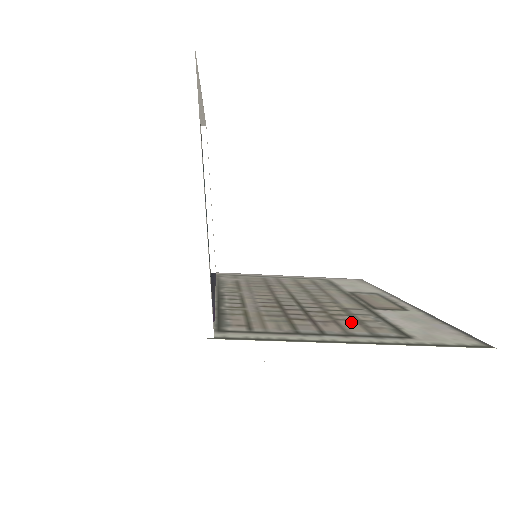
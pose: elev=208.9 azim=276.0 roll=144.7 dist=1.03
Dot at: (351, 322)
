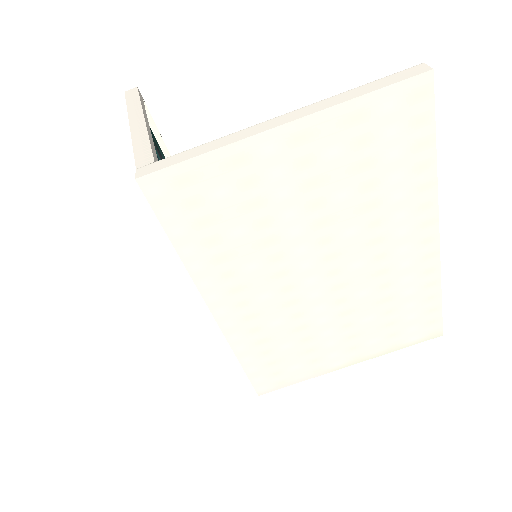
Dot at: occluded
